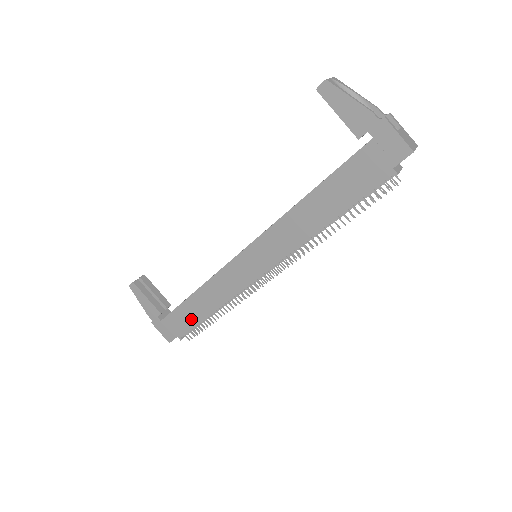
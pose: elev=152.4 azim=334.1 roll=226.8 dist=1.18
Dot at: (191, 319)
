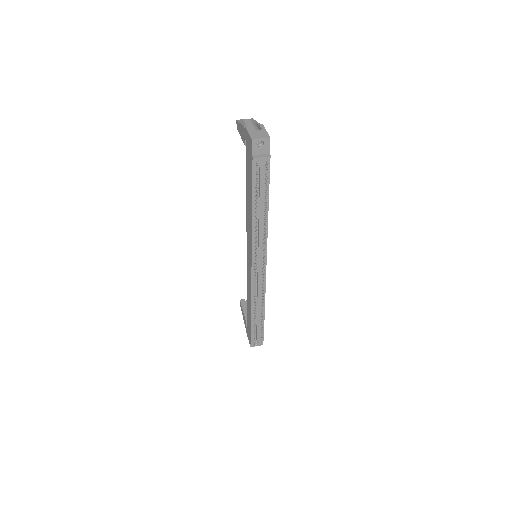
Dot at: occluded
